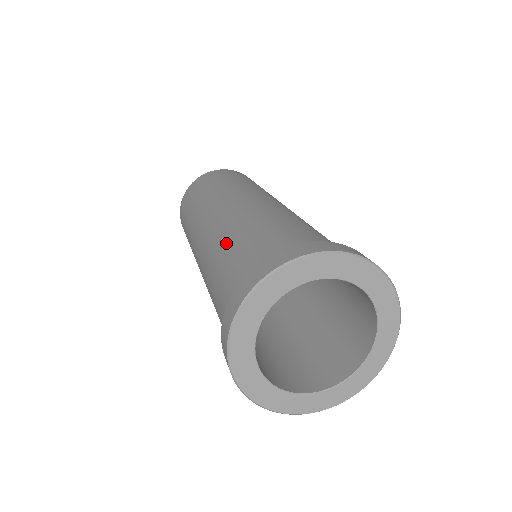
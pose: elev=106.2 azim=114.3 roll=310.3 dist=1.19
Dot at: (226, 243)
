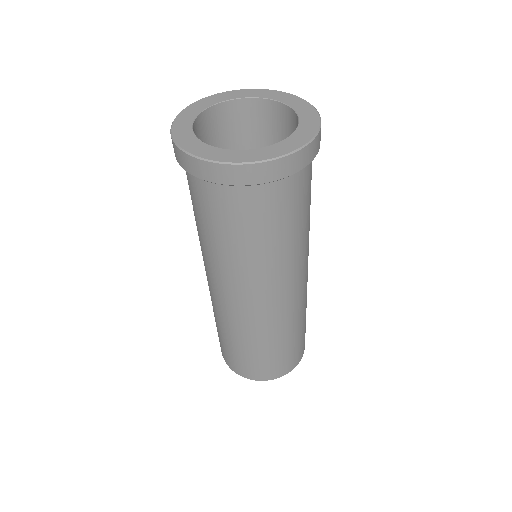
Dot at: occluded
